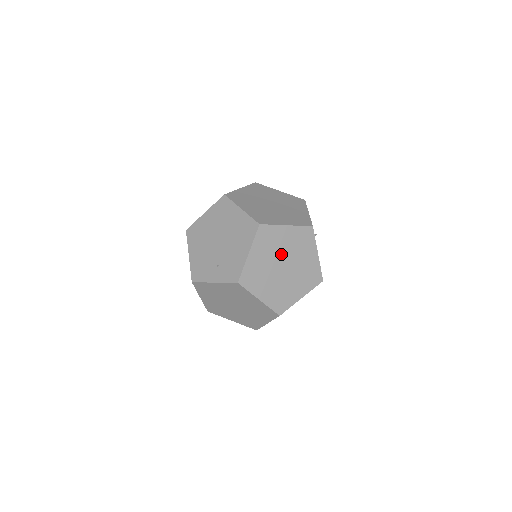
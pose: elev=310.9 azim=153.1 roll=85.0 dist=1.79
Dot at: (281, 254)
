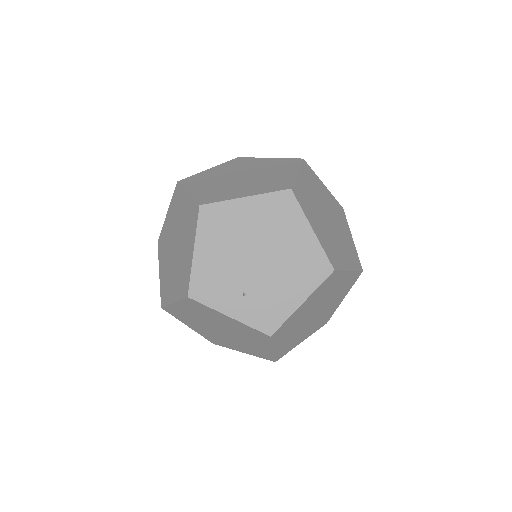
Dot at: (323, 301)
